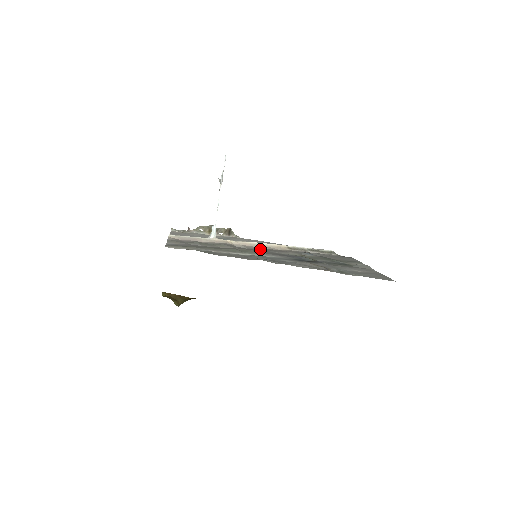
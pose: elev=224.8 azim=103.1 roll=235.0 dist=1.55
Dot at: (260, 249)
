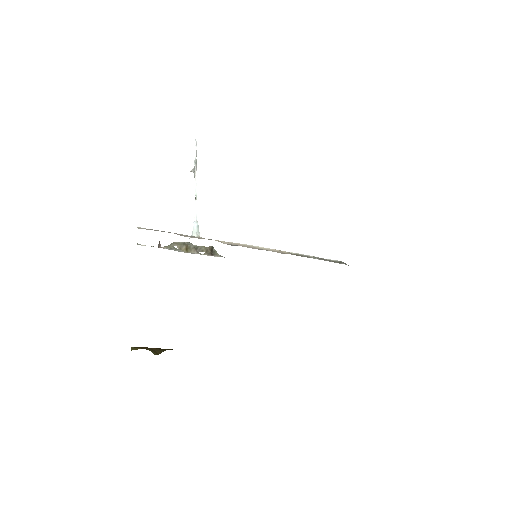
Dot at: occluded
